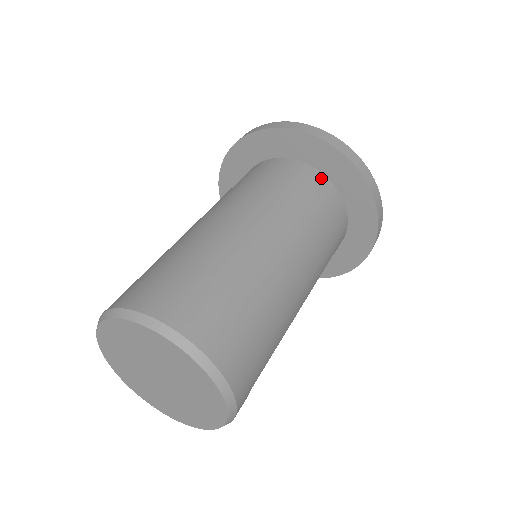
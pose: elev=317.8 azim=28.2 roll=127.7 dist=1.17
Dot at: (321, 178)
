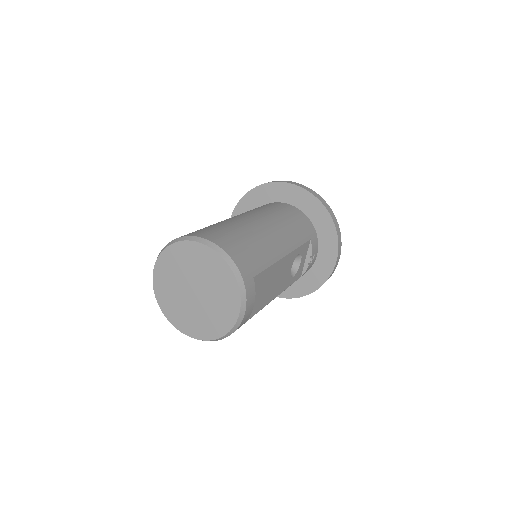
Dot at: (281, 204)
